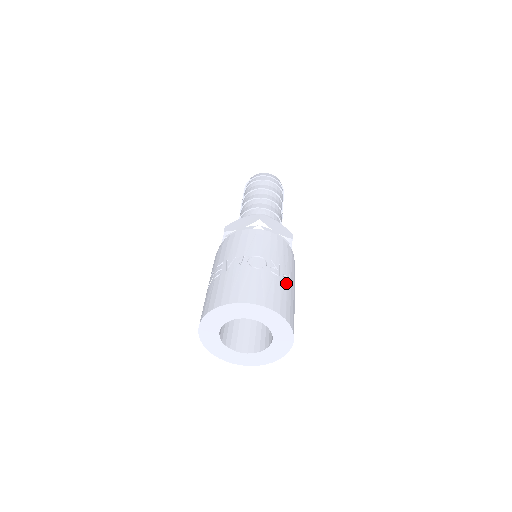
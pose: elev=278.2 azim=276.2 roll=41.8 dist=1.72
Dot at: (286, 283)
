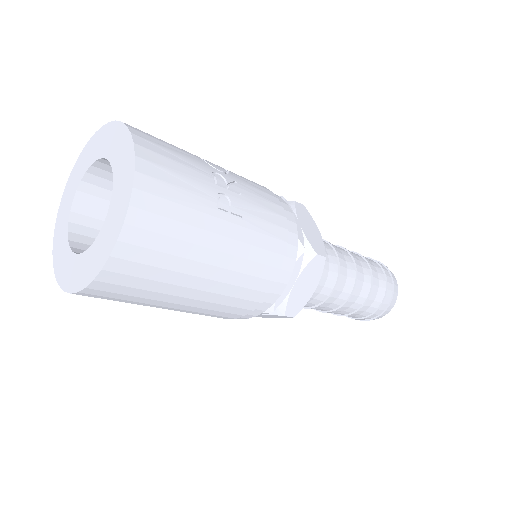
Dot at: (216, 200)
